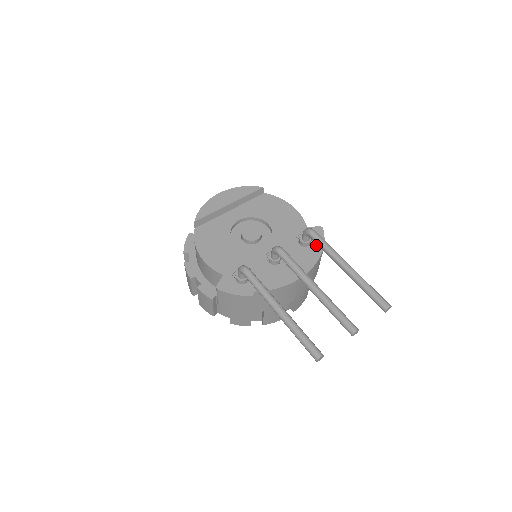
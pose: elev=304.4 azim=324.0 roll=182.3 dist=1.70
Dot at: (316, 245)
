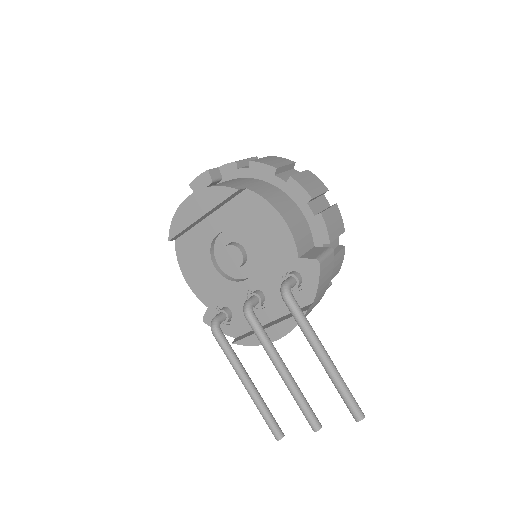
Dot at: (306, 289)
